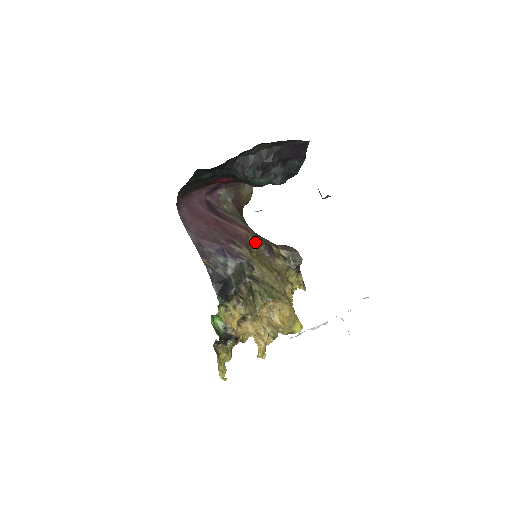
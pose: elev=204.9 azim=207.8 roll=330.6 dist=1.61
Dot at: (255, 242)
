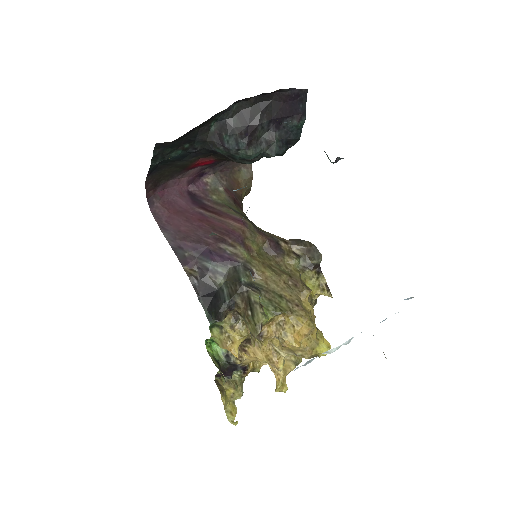
Dot at: (254, 238)
